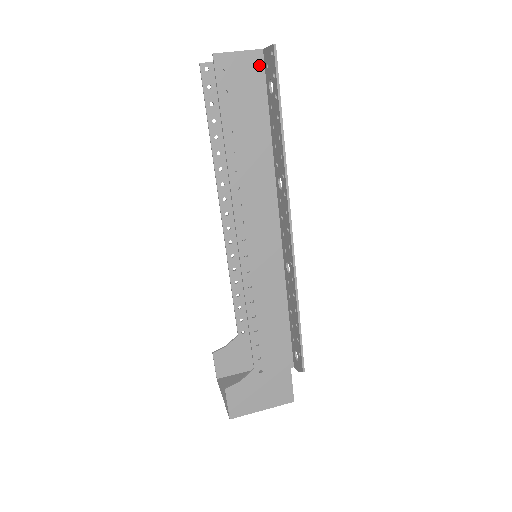
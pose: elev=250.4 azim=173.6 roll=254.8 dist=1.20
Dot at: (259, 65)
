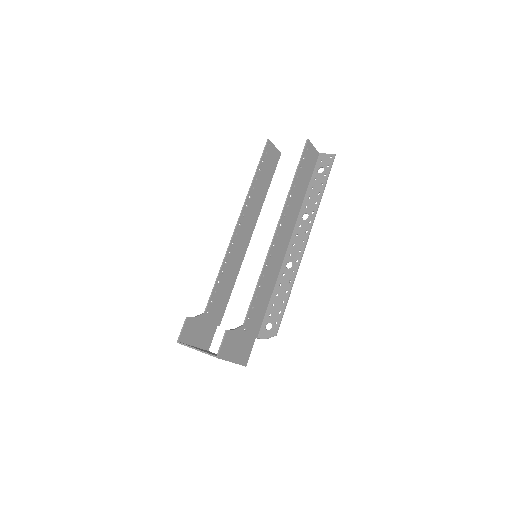
Dot at: (316, 158)
